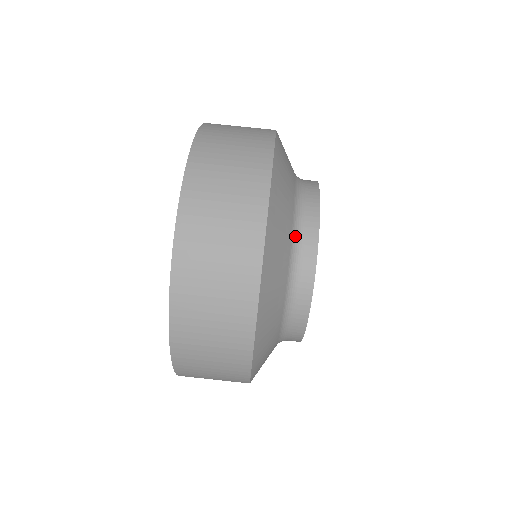
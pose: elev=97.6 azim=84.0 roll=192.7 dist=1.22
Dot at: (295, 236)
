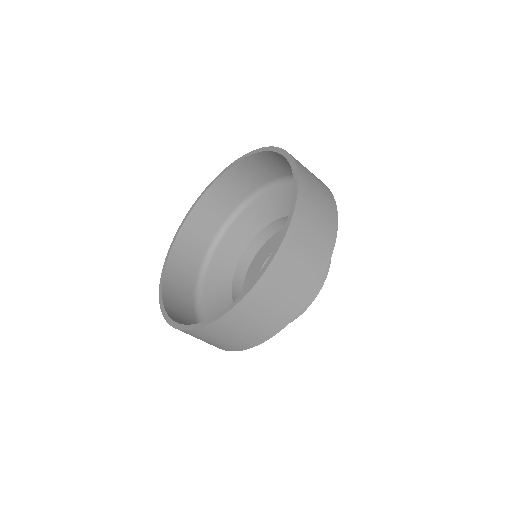
Dot at: occluded
